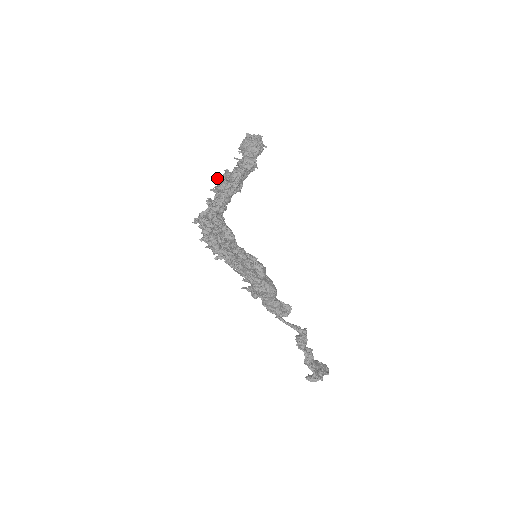
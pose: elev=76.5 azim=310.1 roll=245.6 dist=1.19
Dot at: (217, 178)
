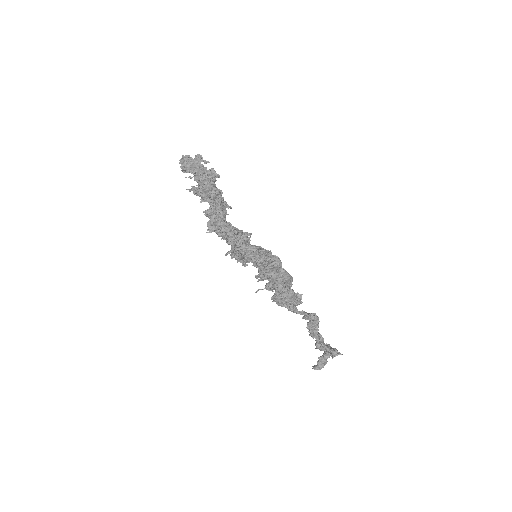
Dot at: (195, 193)
